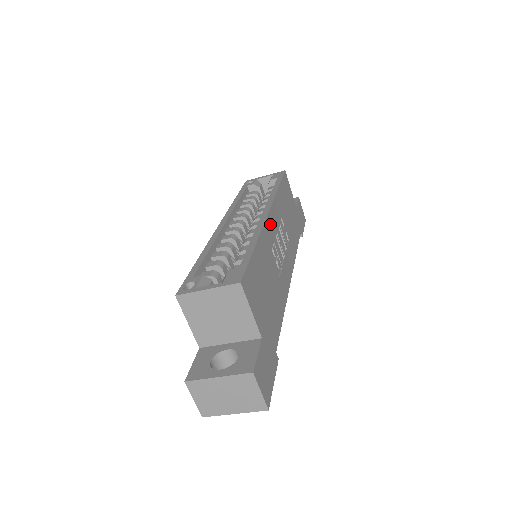
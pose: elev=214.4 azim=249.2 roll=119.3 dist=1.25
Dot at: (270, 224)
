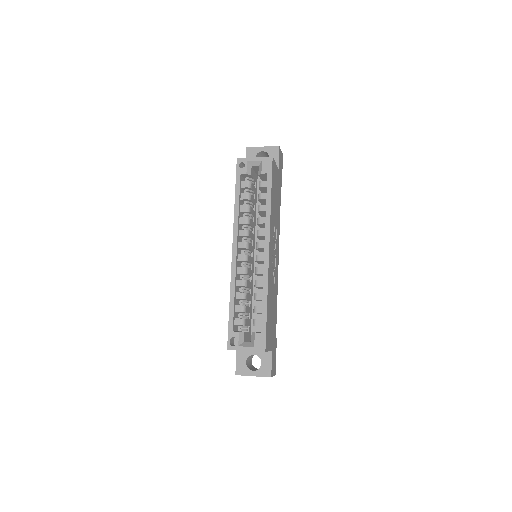
Dot at: (270, 259)
